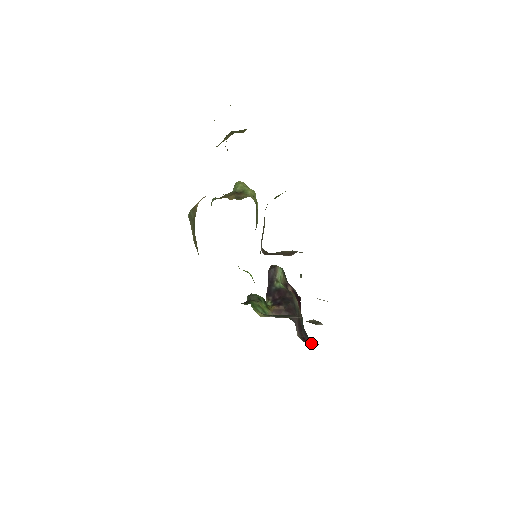
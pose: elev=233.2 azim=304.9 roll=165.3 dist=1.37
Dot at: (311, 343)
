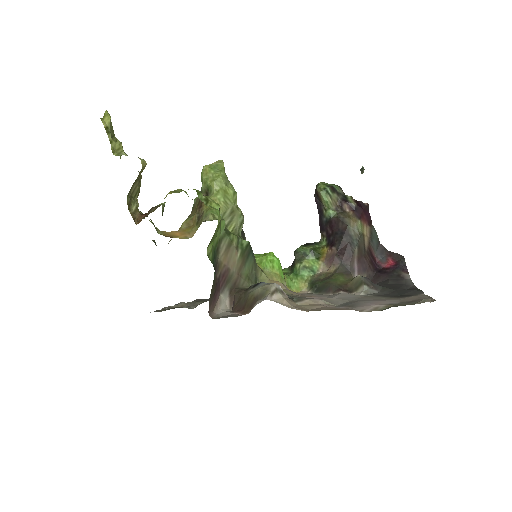
Dot at: (377, 282)
